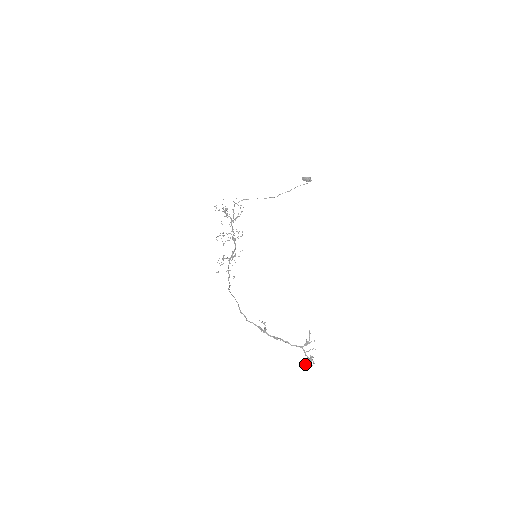
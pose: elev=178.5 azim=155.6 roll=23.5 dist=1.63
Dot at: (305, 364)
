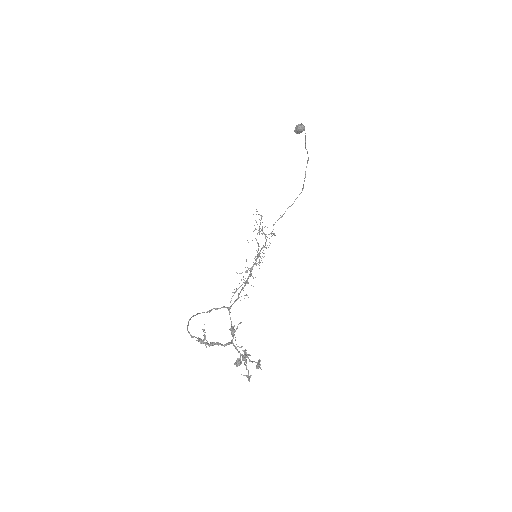
Dot at: (246, 369)
